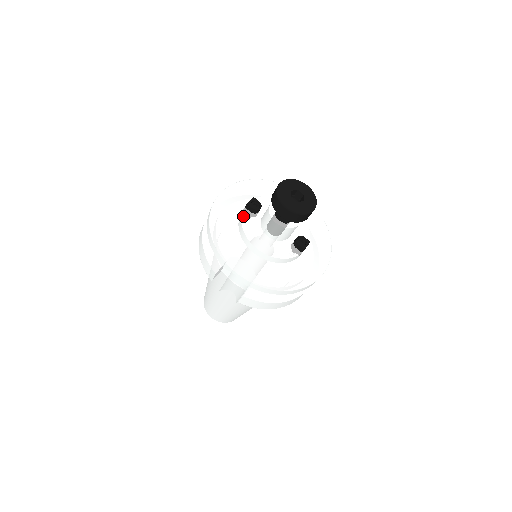
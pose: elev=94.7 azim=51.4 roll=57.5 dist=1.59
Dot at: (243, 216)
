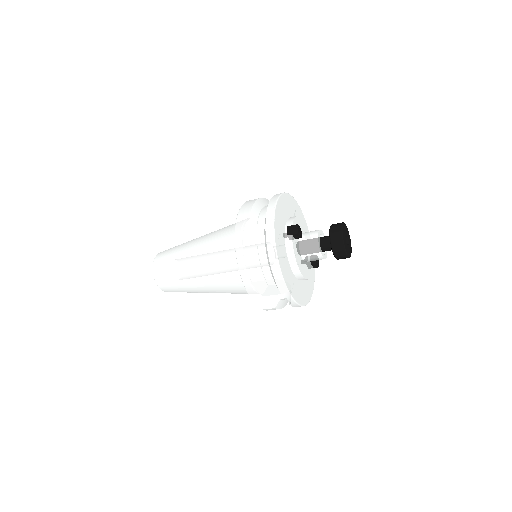
Dot at: (293, 245)
